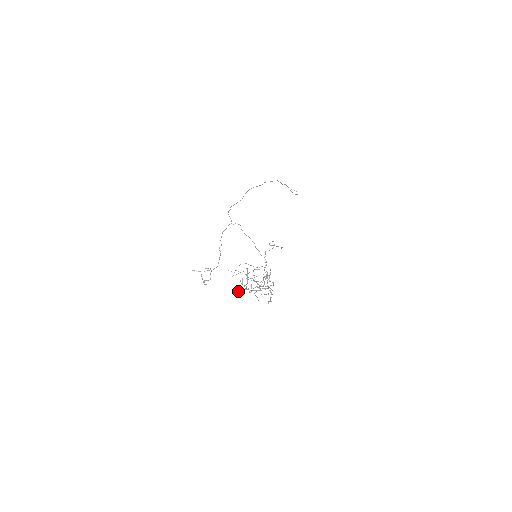
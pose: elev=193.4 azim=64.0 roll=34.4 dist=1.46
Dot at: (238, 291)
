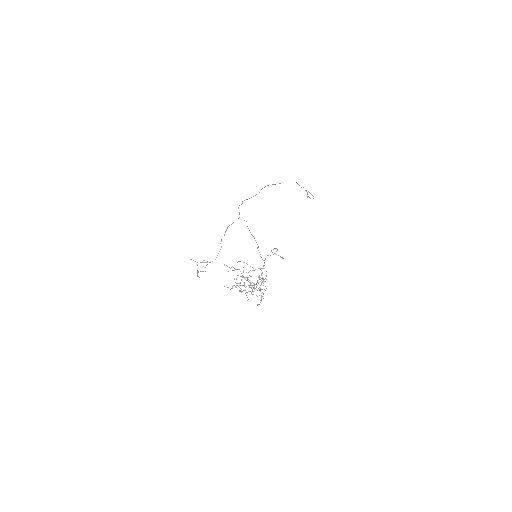
Dot at: occluded
